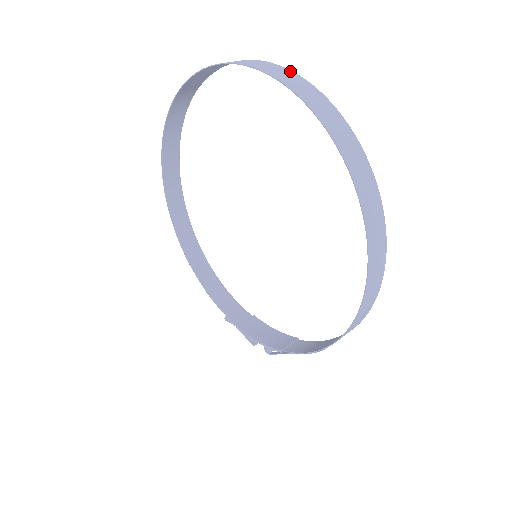
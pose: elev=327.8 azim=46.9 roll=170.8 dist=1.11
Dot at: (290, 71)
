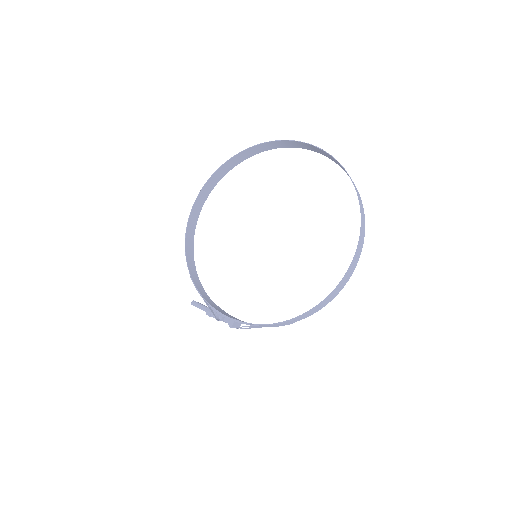
Dot at: occluded
